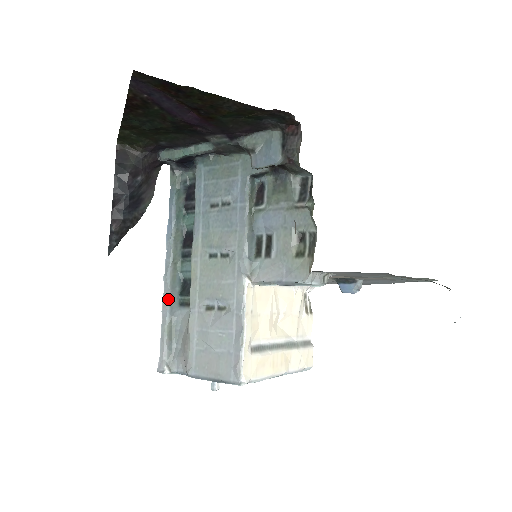
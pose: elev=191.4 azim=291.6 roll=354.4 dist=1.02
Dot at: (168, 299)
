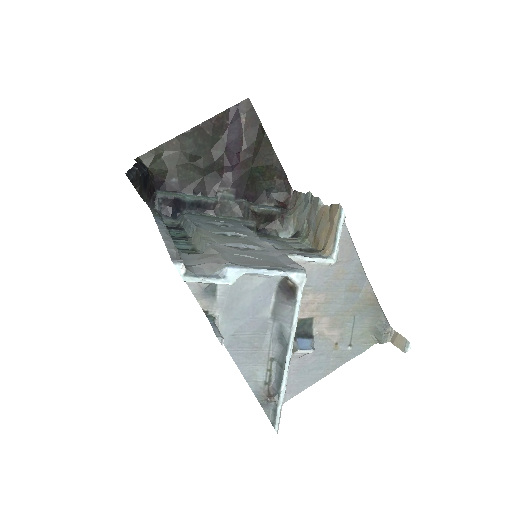
Dot at: (171, 239)
